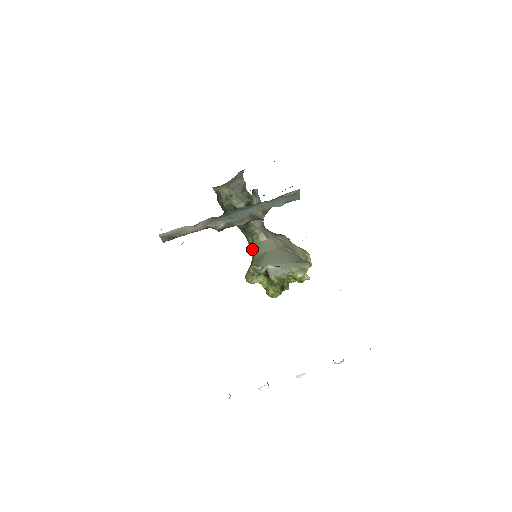
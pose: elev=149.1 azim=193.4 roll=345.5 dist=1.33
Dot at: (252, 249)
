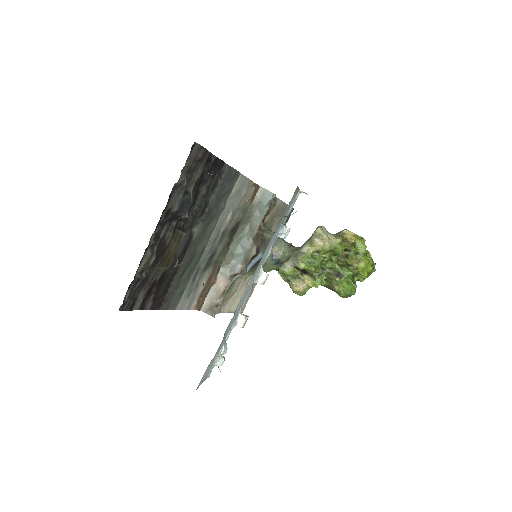
Dot at: occluded
